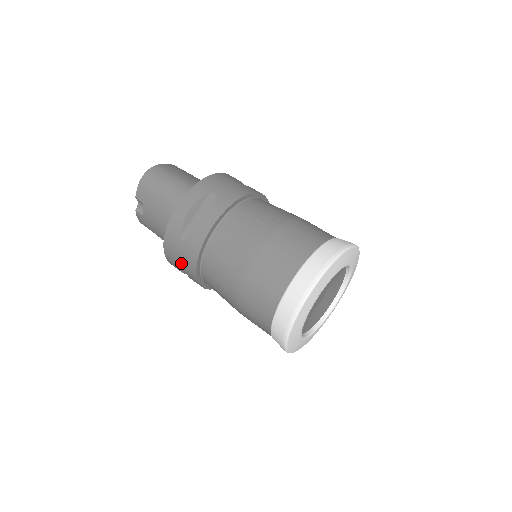
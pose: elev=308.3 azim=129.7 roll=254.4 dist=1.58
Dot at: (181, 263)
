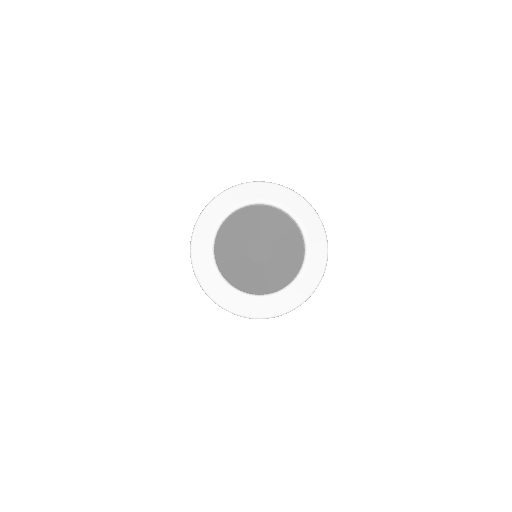
Dot at: occluded
